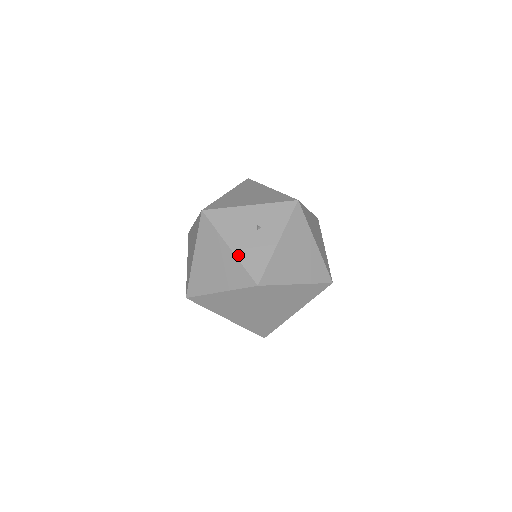
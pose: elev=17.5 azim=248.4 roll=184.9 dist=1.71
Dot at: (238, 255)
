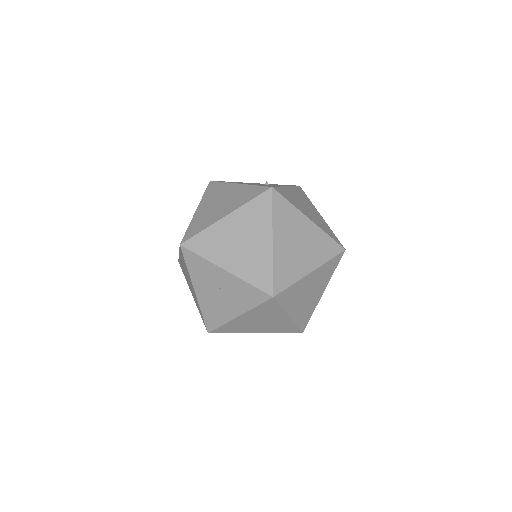
Dot at: (248, 184)
